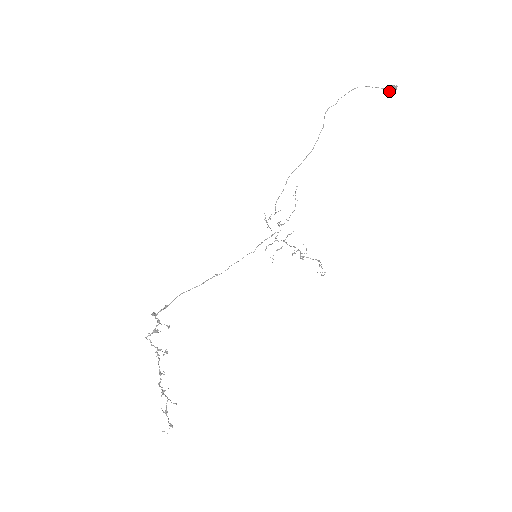
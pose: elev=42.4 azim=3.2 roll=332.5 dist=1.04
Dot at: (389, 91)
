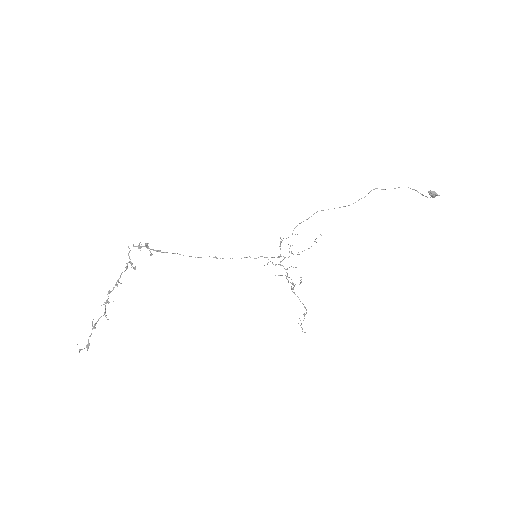
Dot at: (430, 193)
